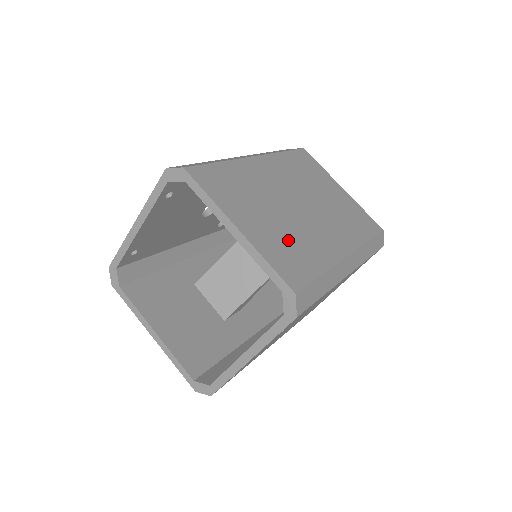
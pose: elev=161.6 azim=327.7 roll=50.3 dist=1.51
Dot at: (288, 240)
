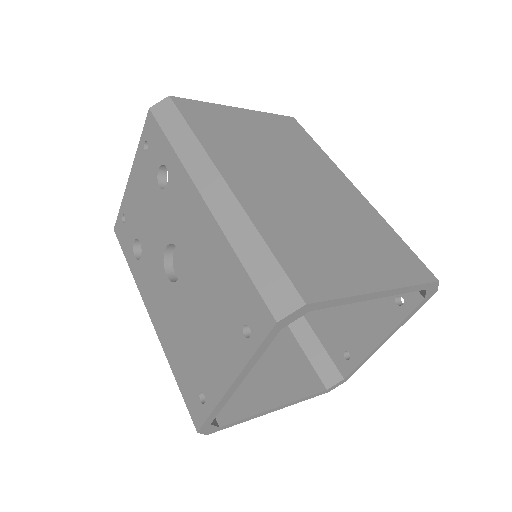
Dot at: (369, 241)
